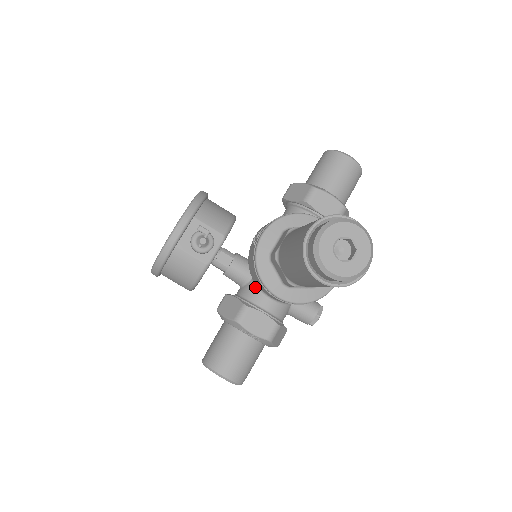
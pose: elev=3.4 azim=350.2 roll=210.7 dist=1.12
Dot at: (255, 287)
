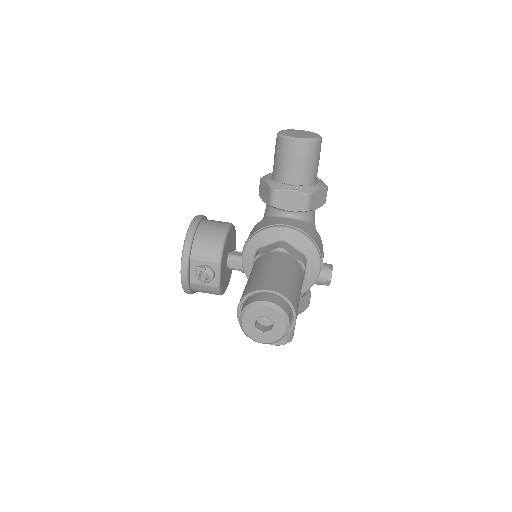
Dot at: occluded
